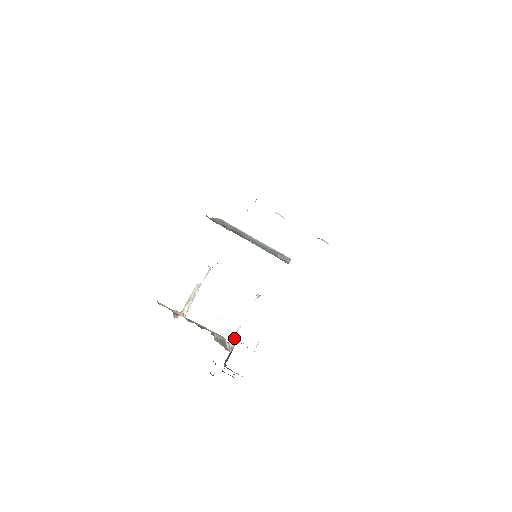
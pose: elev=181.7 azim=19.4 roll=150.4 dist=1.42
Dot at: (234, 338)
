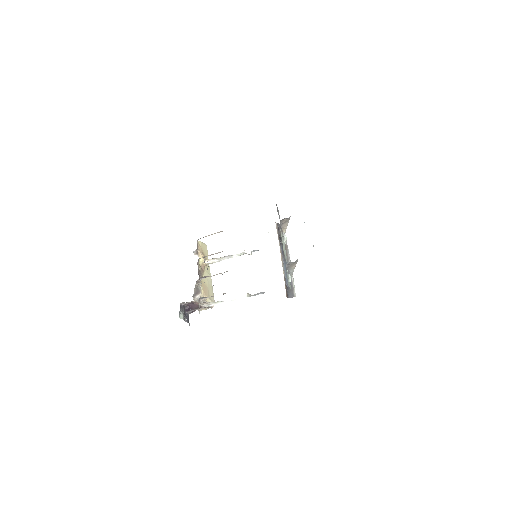
Dot at: (212, 303)
